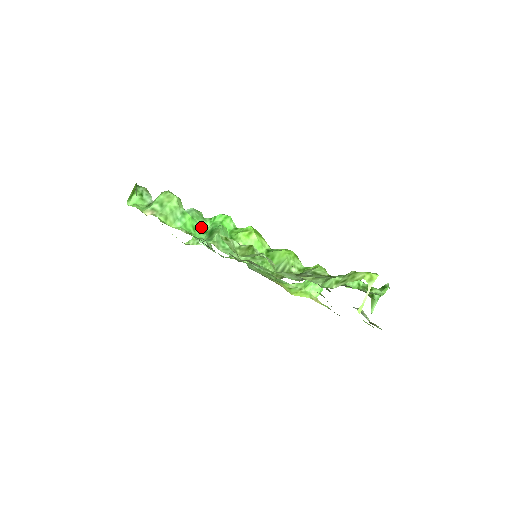
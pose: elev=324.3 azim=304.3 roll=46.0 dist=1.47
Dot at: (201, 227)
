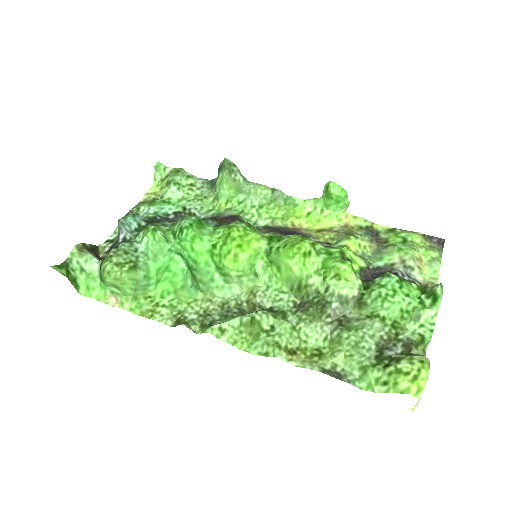
Dot at: (172, 253)
